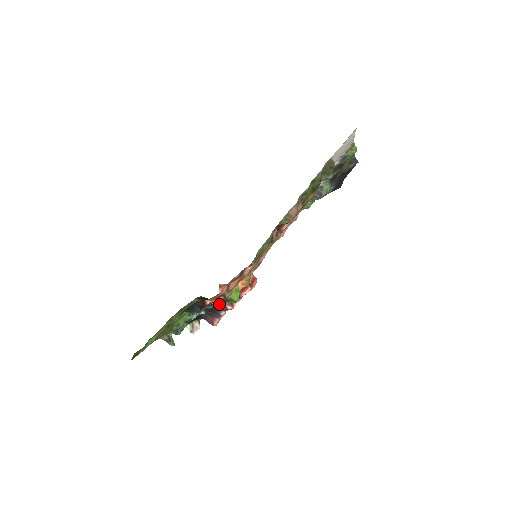
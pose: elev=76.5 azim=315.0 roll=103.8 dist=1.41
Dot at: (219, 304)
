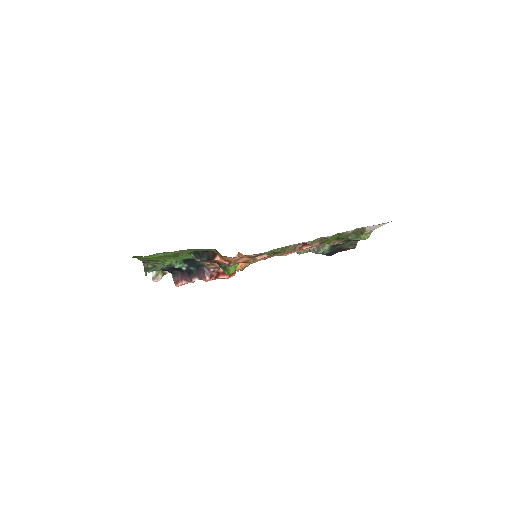
Dot at: (201, 271)
